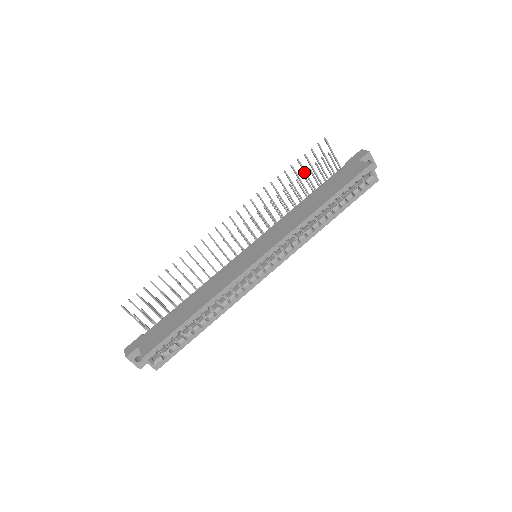
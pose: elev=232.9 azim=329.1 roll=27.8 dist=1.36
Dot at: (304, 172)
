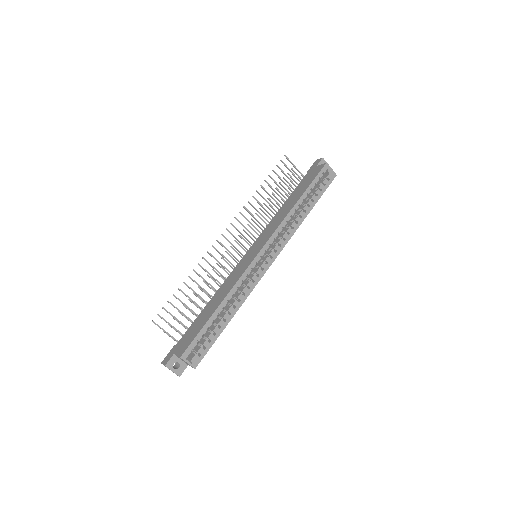
Dot at: occluded
